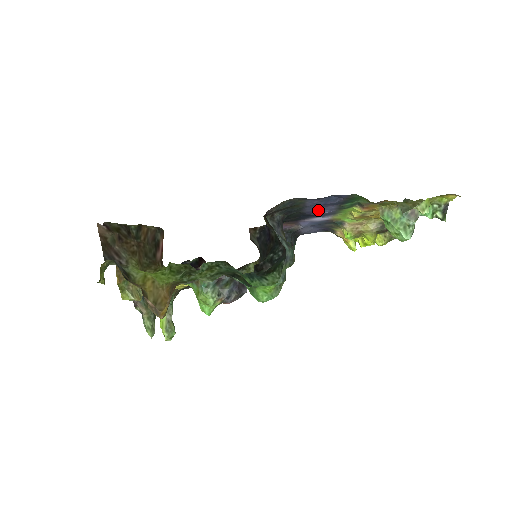
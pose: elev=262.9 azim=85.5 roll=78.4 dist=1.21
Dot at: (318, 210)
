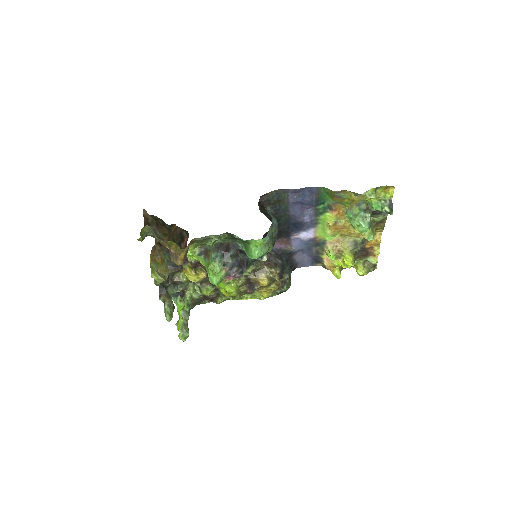
Dot at: (300, 215)
